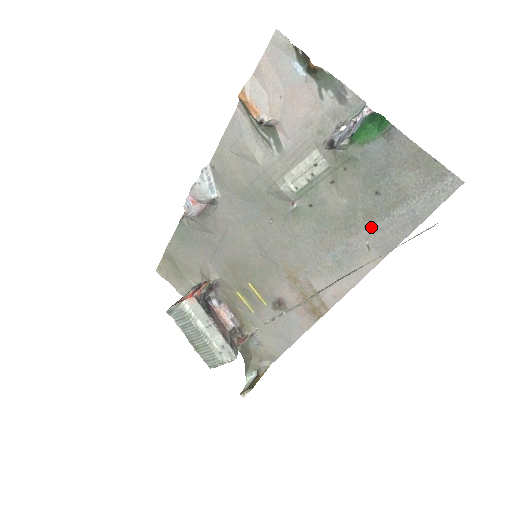
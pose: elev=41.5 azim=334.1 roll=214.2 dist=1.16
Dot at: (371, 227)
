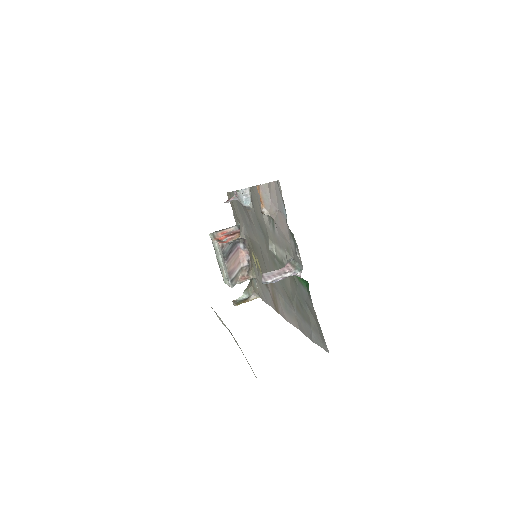
Dot at: (298, 313)
